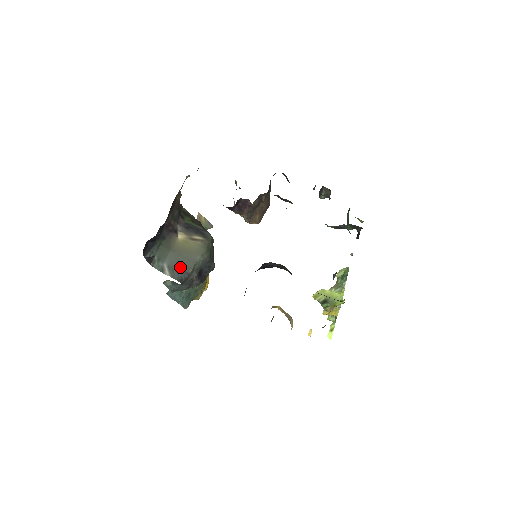
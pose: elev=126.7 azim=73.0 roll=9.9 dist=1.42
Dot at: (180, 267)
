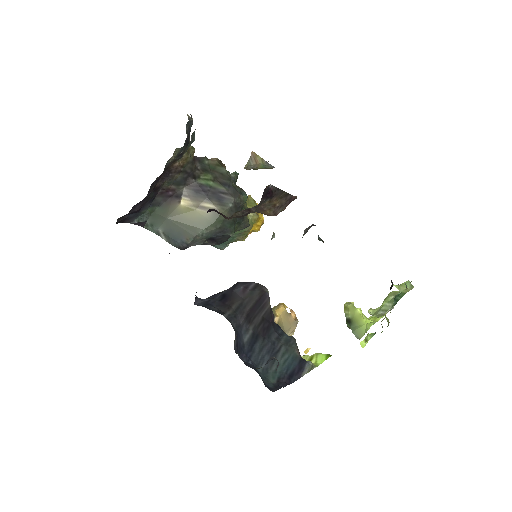
Dot at: (177, 236)
